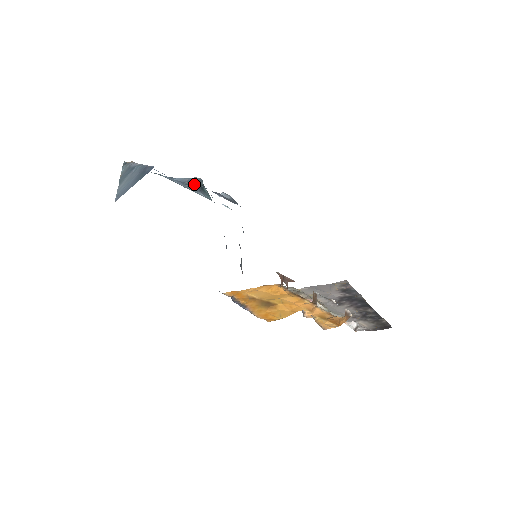
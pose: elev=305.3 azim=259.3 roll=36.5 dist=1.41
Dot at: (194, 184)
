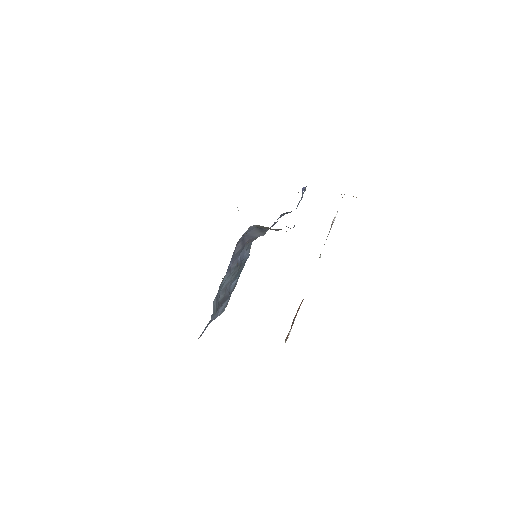
Dot at: occluded
